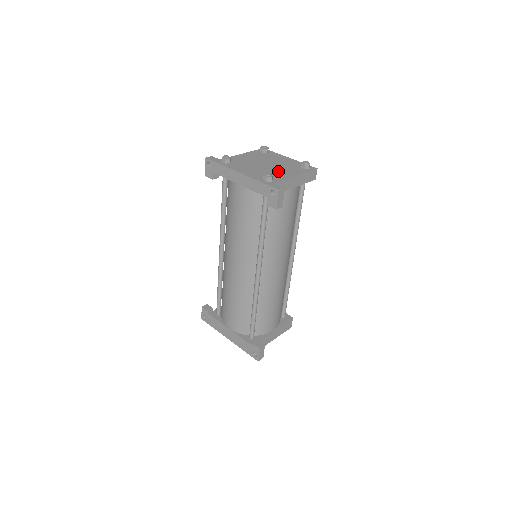
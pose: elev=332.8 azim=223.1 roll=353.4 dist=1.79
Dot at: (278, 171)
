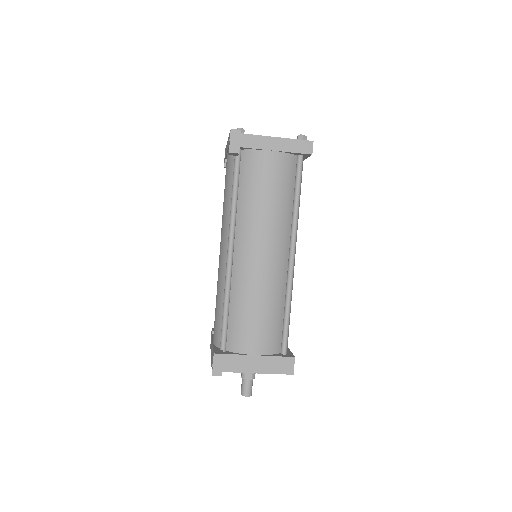
Dot at: occluded
